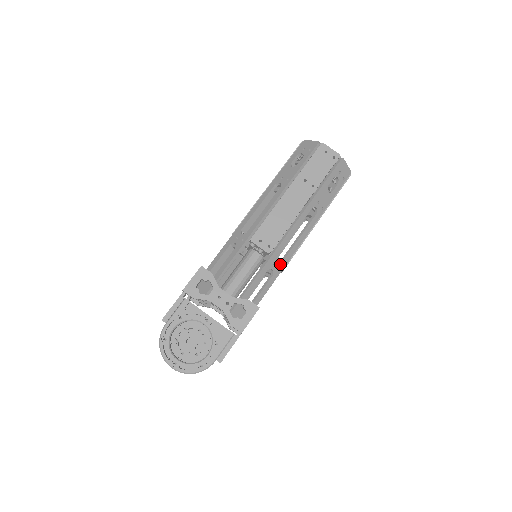
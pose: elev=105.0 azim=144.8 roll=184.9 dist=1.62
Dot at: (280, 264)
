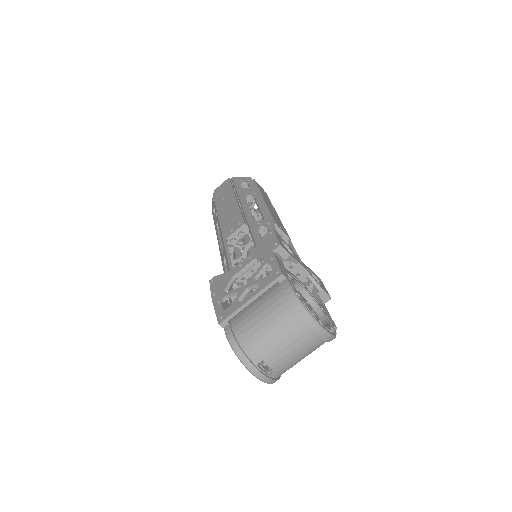
Dot at: occluded
